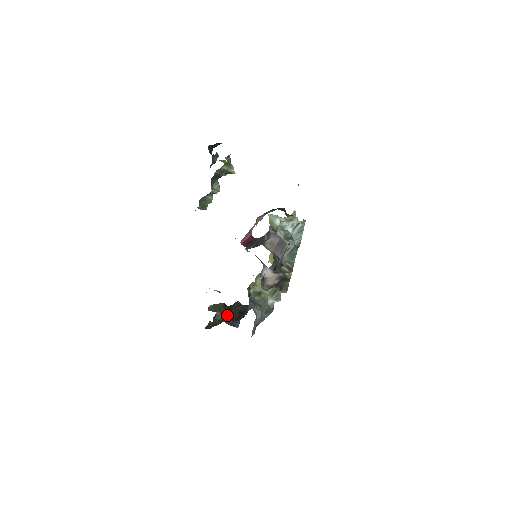
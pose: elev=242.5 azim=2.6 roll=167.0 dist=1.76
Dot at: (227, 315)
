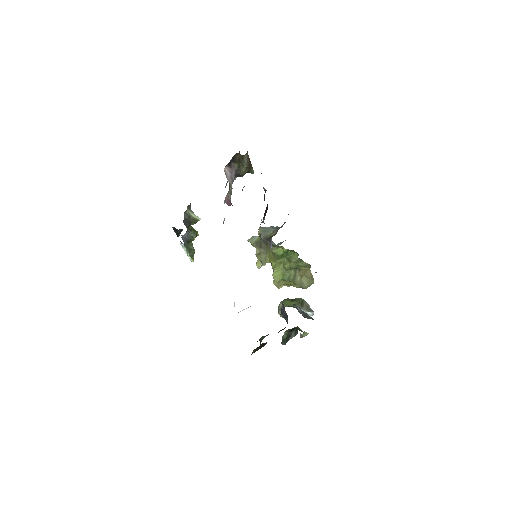
Dot at: occluded
